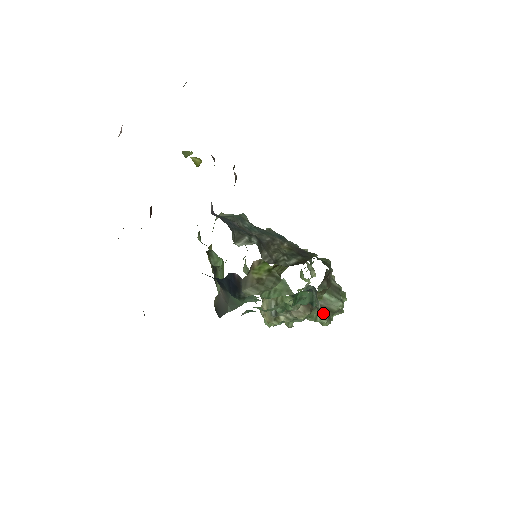
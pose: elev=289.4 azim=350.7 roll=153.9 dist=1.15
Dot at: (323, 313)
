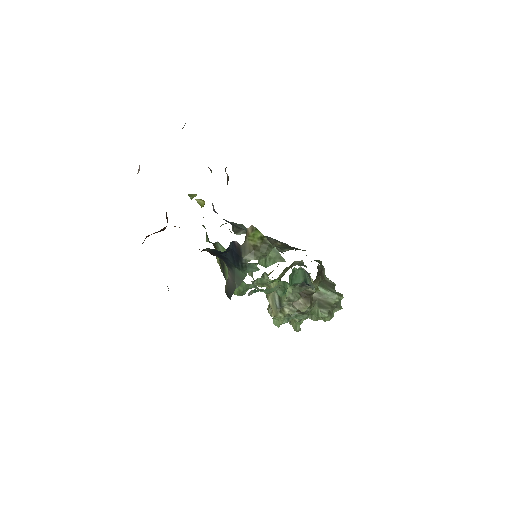
Dot at: (323, 307)
